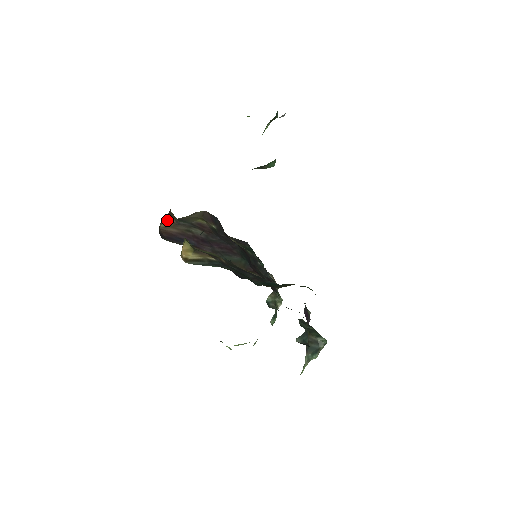
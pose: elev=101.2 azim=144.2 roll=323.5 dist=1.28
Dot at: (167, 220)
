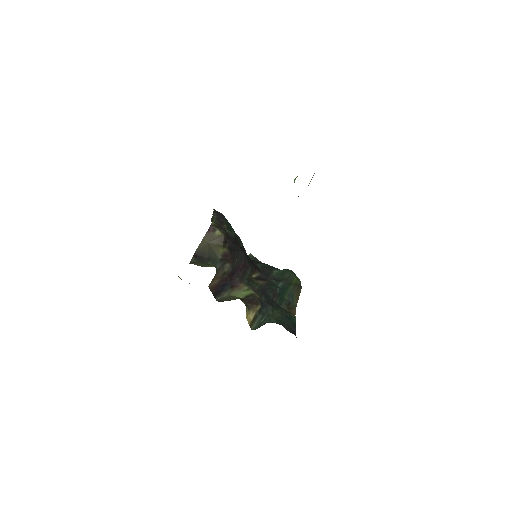
Dot at: (214, 277)
